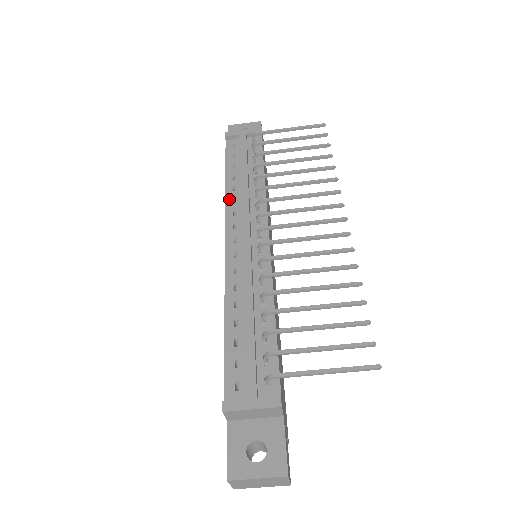
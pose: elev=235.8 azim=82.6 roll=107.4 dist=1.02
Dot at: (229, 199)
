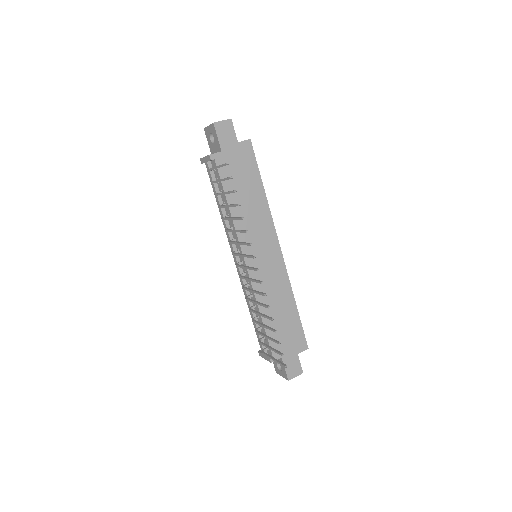
Dot at: occluded
